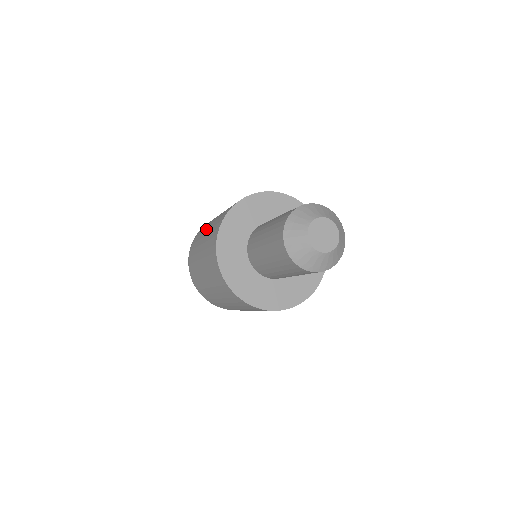
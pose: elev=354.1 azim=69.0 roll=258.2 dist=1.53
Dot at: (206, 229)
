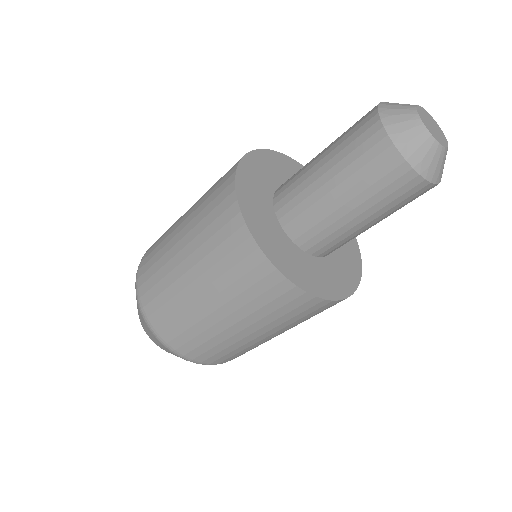
Dot at: (181, 272)
